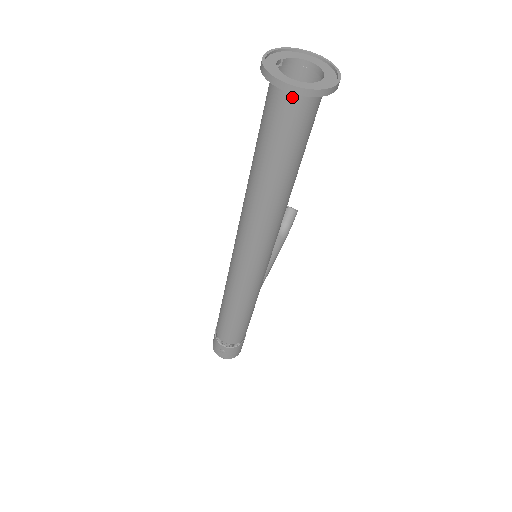
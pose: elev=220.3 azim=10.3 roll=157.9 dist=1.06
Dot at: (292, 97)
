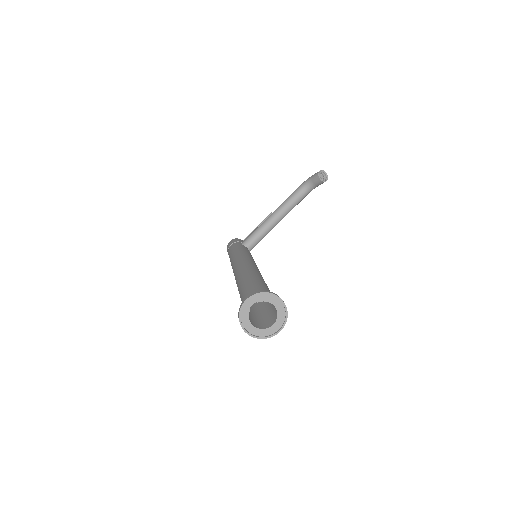
Dot at: occluded
